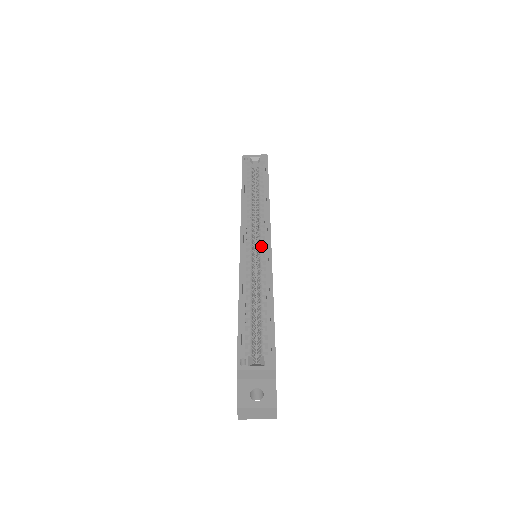
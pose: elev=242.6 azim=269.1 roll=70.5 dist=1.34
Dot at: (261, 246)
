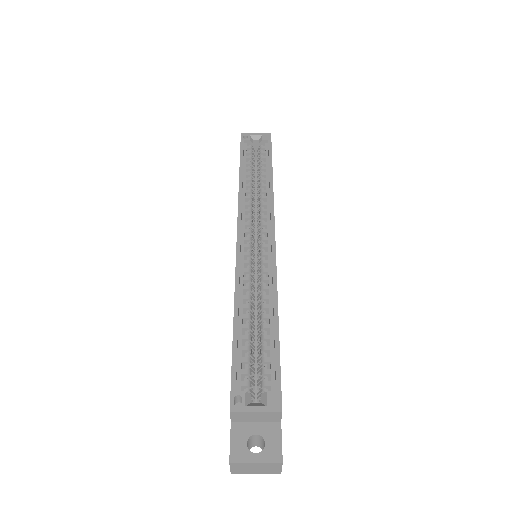
Dot at: (263, 244)
